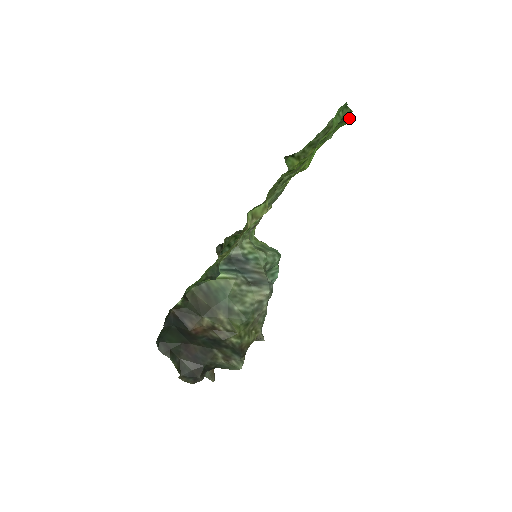
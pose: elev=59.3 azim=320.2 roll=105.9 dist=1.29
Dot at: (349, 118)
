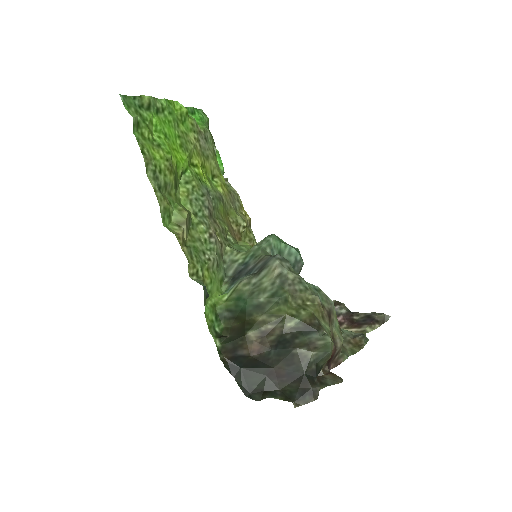
Dot at: (150, 100)
